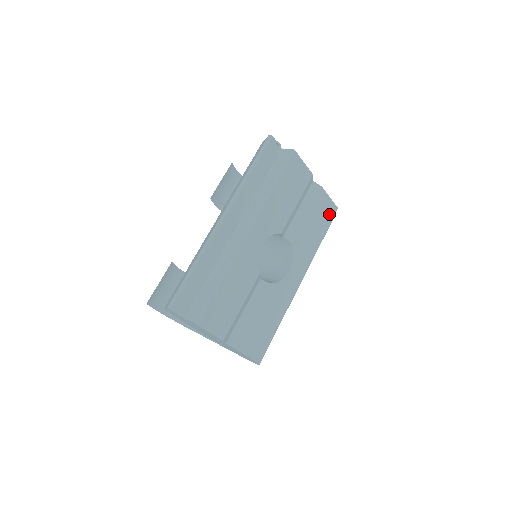
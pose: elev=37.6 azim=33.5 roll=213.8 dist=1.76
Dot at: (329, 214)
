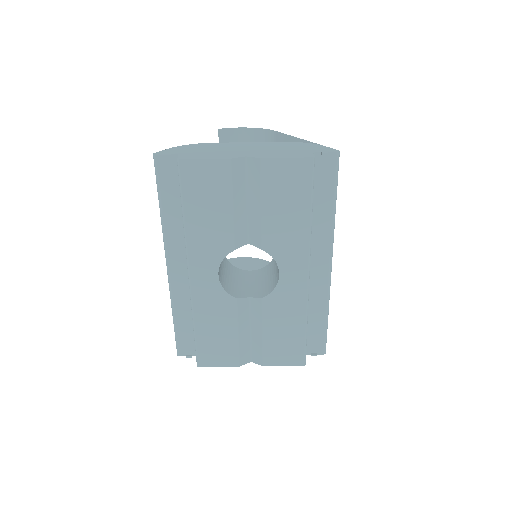
Dot at: (302, 176)
